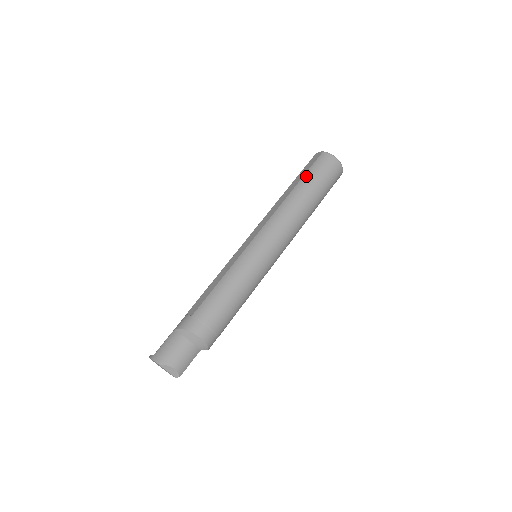
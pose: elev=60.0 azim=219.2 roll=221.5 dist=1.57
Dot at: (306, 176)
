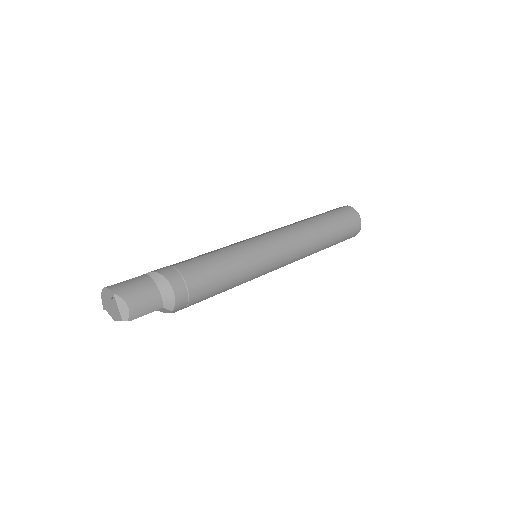
Dot at: (328, 214)
